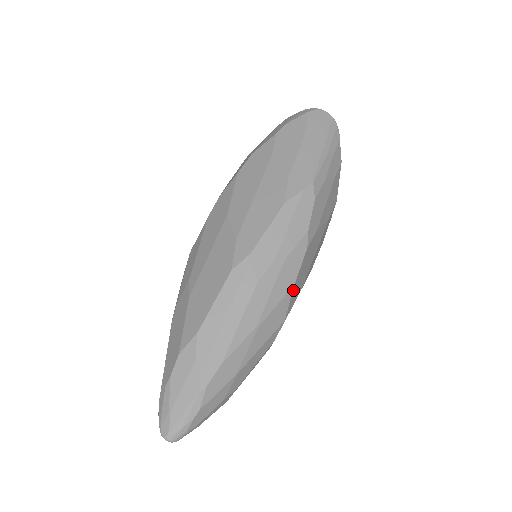
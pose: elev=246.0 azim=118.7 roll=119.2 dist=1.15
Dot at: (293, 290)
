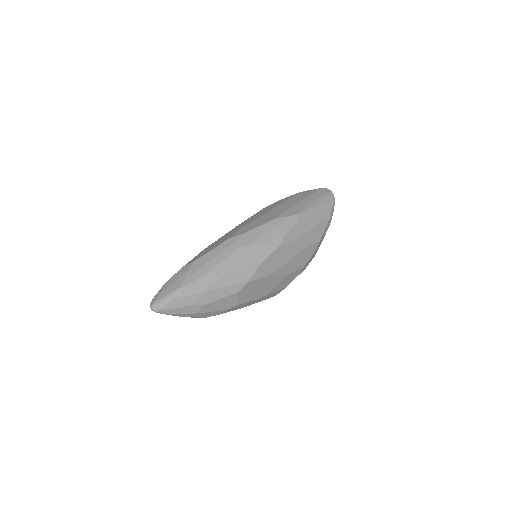
Dot at: (261, 265)
